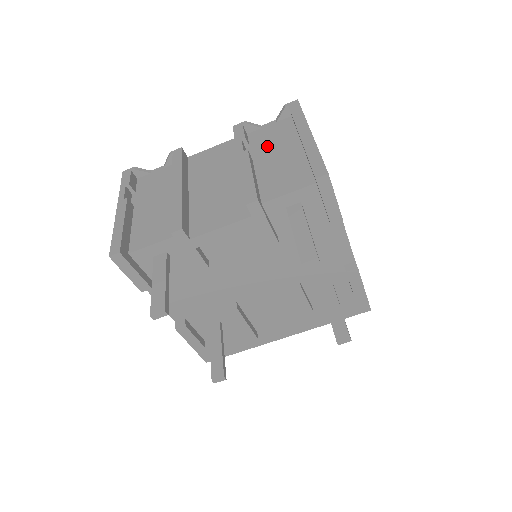
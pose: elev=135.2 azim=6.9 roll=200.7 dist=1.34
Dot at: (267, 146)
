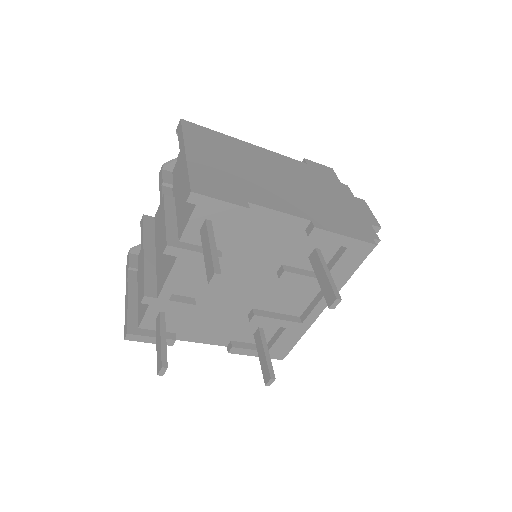
Dot at: (179, 178)
